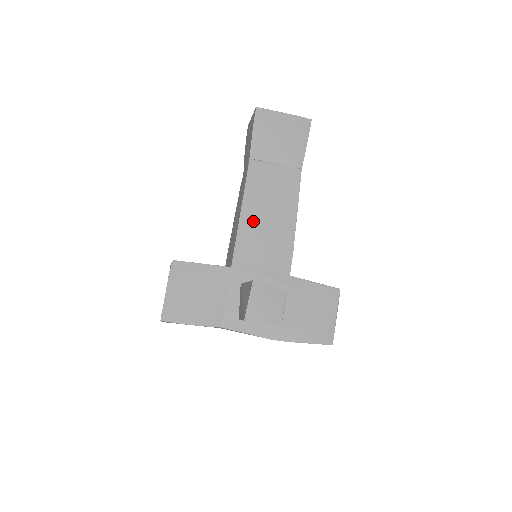
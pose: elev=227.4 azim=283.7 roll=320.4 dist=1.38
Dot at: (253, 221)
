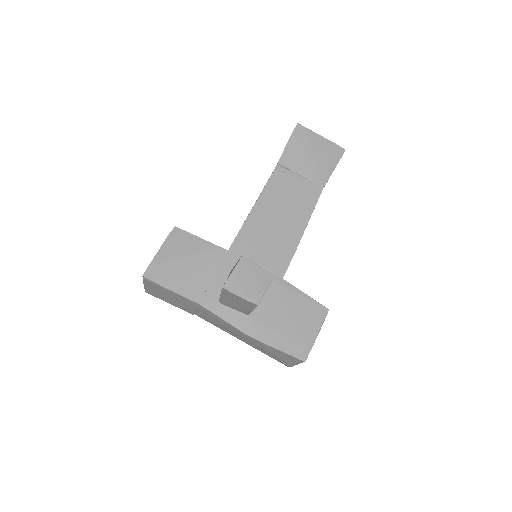
Dot at: (263, 217)
